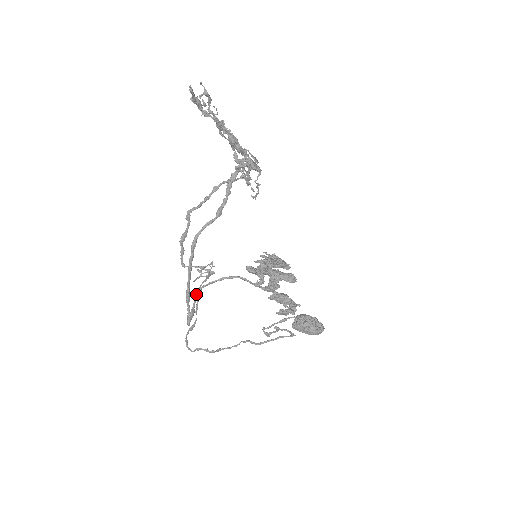
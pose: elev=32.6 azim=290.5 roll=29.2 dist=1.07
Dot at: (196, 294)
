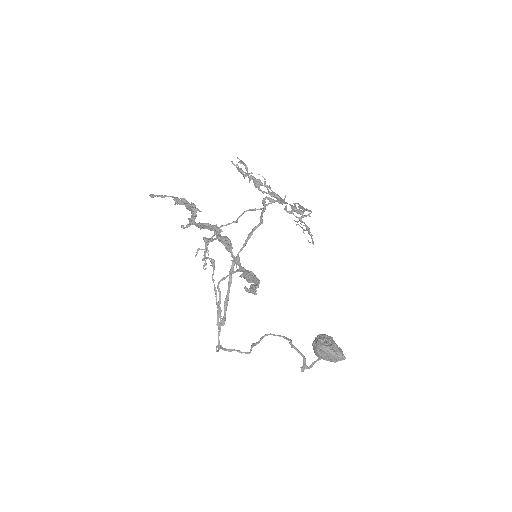
Dot at: (219, 292)
